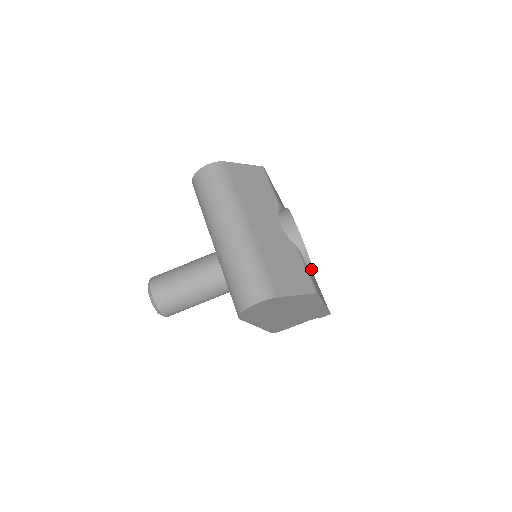
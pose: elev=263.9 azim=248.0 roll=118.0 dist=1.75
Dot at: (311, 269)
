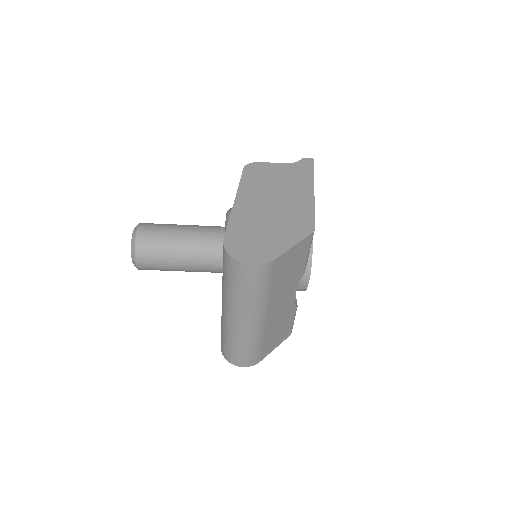
Dot at: occluded
